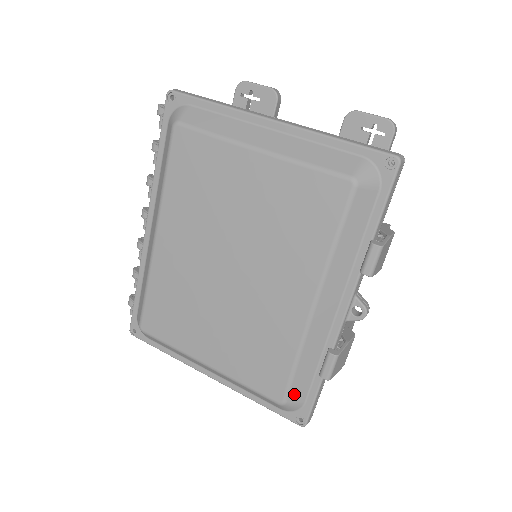
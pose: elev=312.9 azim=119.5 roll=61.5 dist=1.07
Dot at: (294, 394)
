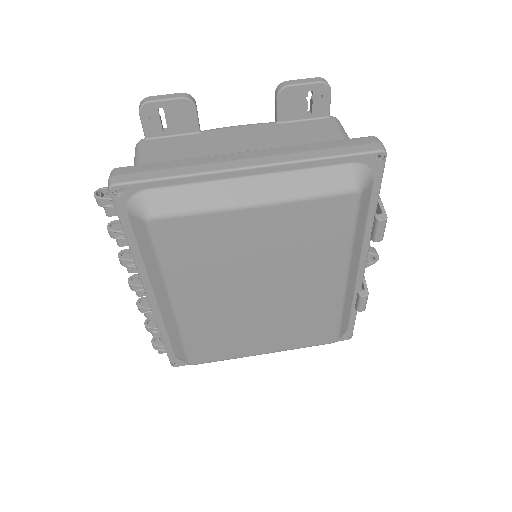
Dot at: (342, 331)
